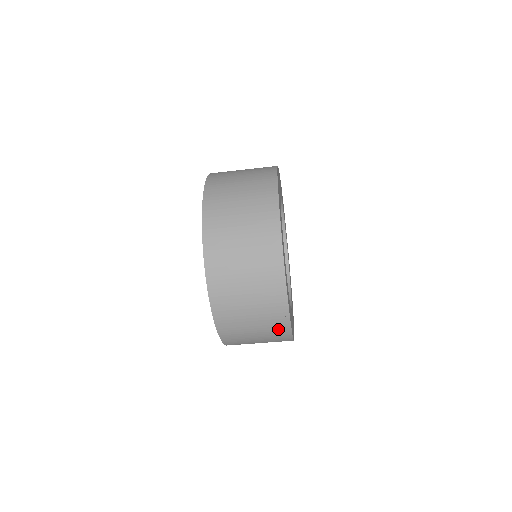
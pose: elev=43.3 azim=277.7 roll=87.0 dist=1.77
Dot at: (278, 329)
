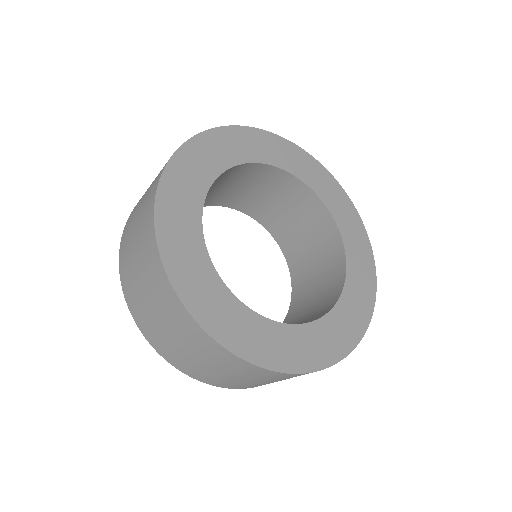
Dot at: occluded
